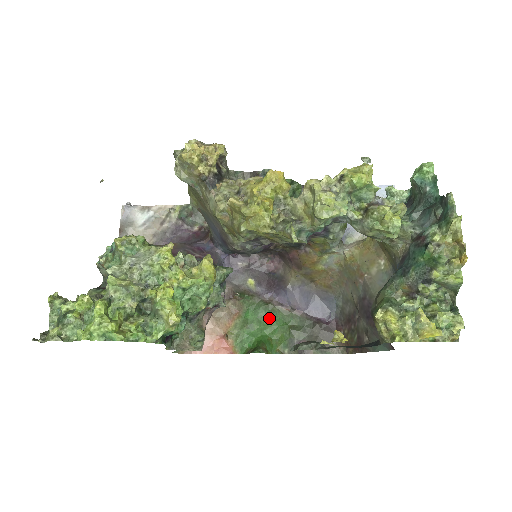
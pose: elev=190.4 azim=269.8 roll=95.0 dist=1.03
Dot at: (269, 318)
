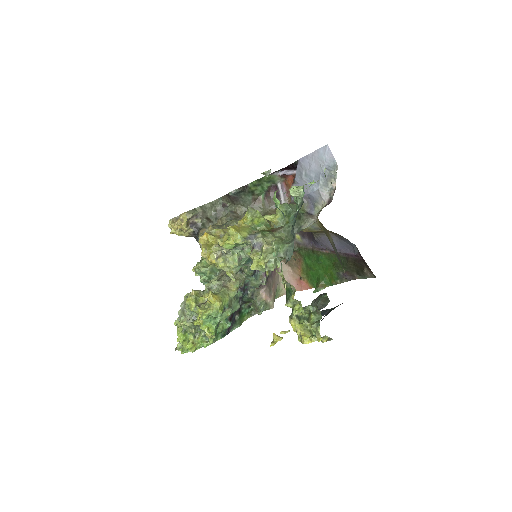
Dot at: (318, 261)
